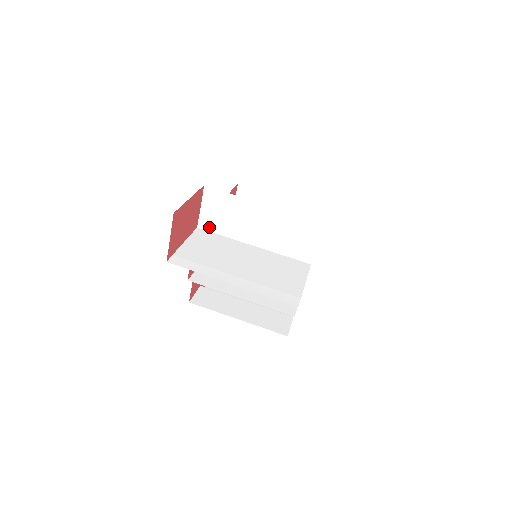
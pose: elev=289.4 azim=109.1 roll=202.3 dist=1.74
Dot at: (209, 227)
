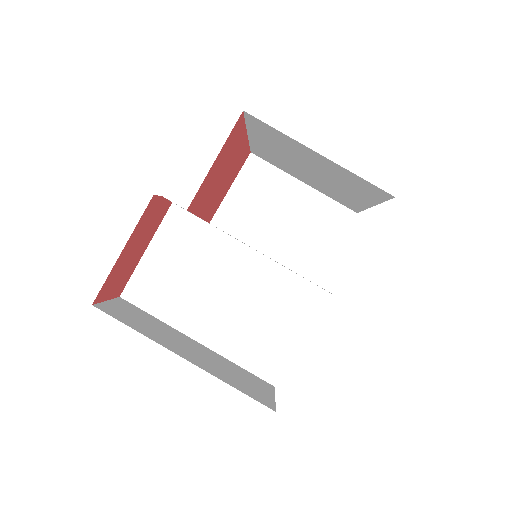
Dot at: occluded
